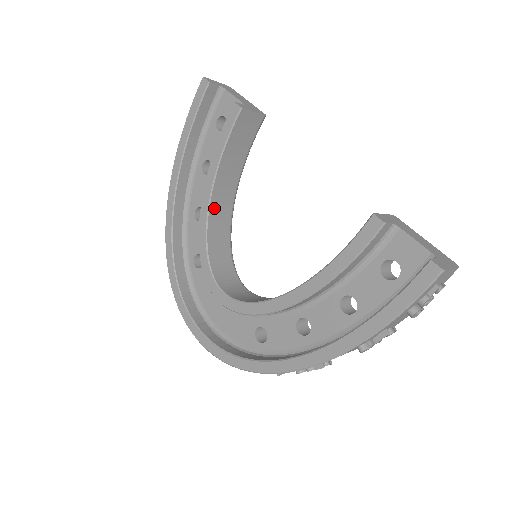
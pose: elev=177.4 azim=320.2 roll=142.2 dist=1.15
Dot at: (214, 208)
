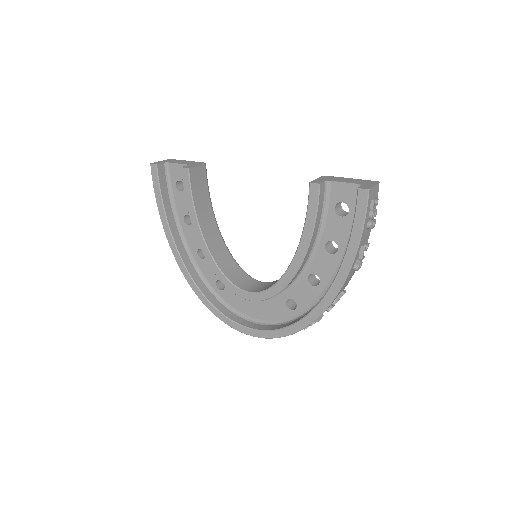
Dot at: (209, 243)
